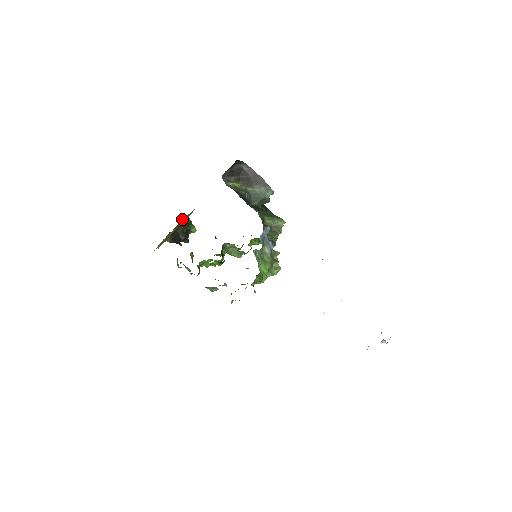
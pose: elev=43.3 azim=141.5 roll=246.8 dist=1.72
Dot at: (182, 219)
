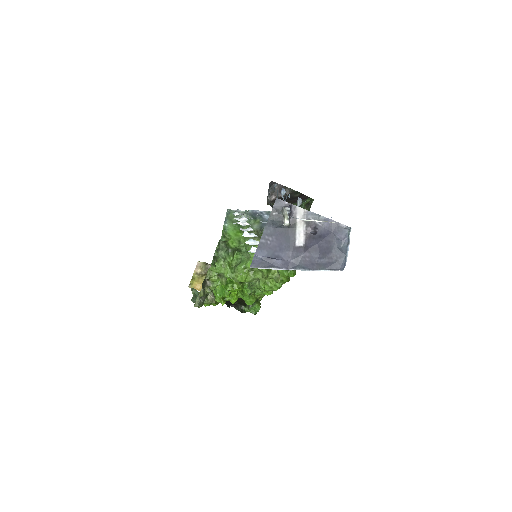
Dot at: occluded
